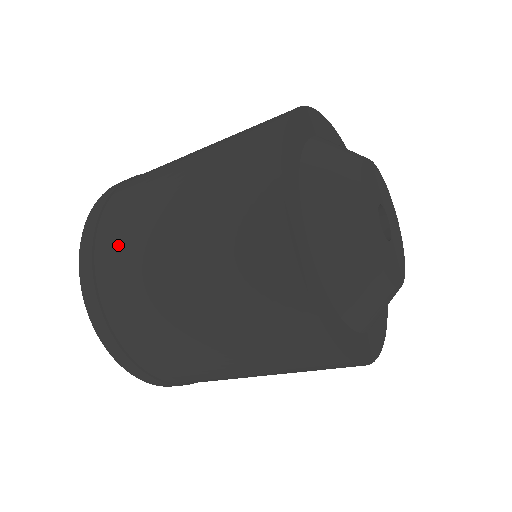
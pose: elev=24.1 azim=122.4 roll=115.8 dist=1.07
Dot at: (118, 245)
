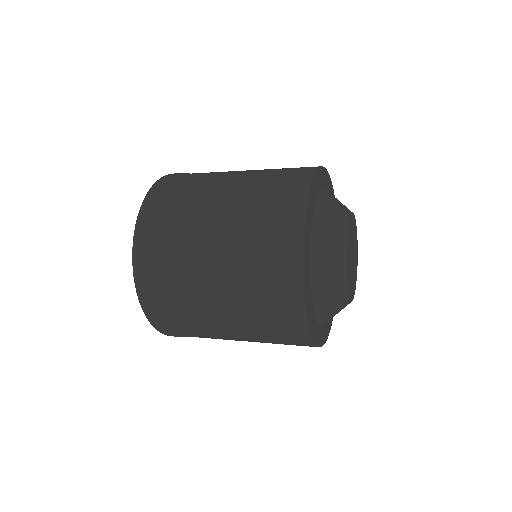
Dot at: (183, 321)
